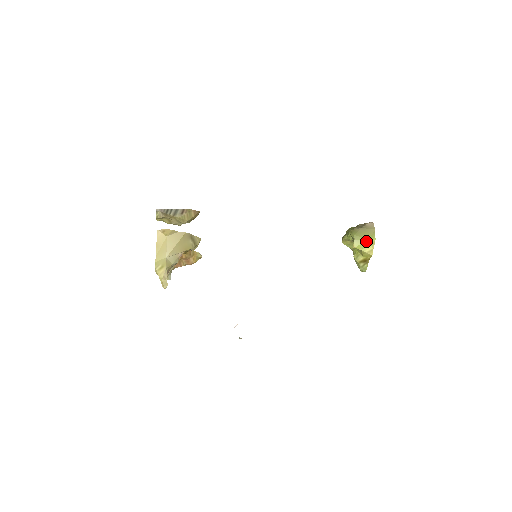
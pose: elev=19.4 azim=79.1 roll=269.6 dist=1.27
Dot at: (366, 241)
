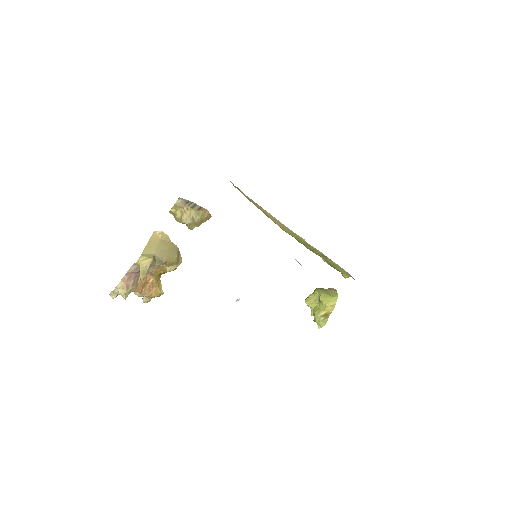
Dot at: (330, 297)
